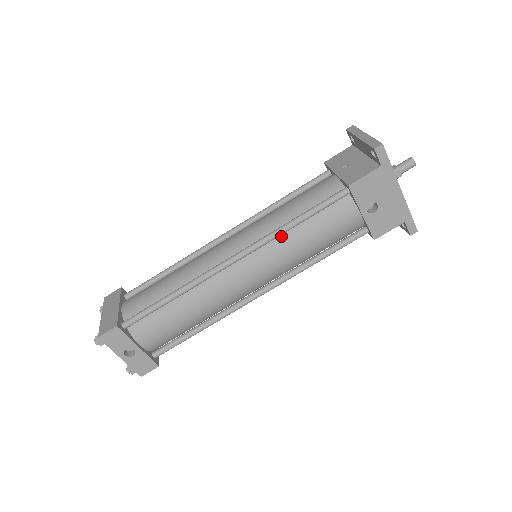
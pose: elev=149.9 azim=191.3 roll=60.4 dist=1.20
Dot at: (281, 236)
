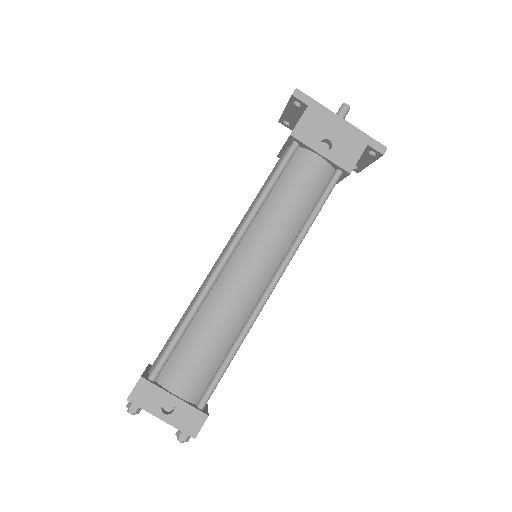
Dot at: (260, 213)
